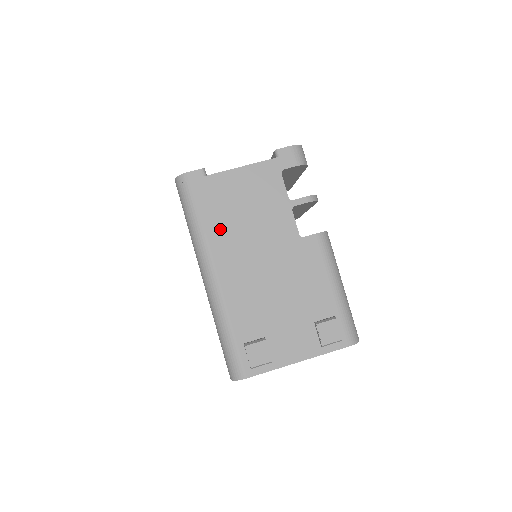
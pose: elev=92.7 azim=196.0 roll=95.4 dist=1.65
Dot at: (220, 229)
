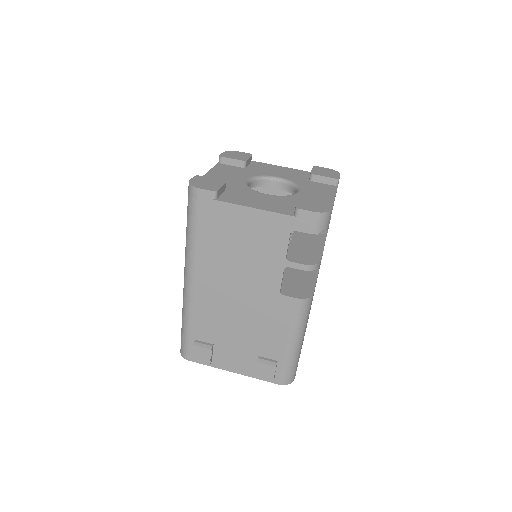
Dot at: (210, 252)
